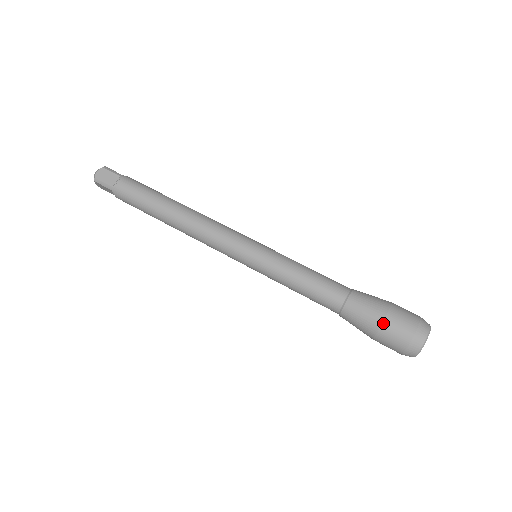
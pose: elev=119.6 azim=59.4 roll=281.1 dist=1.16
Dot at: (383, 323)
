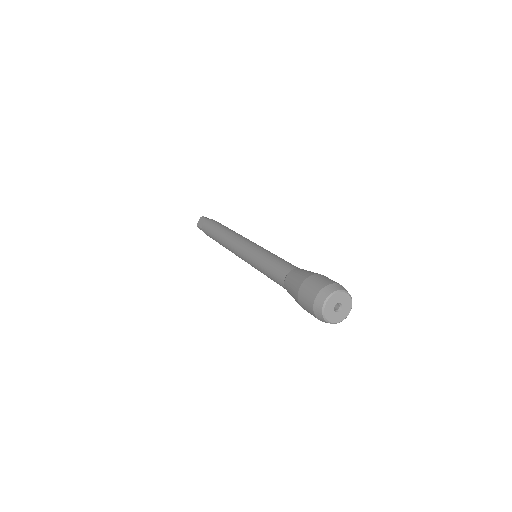
Dot at: (298, 293)
